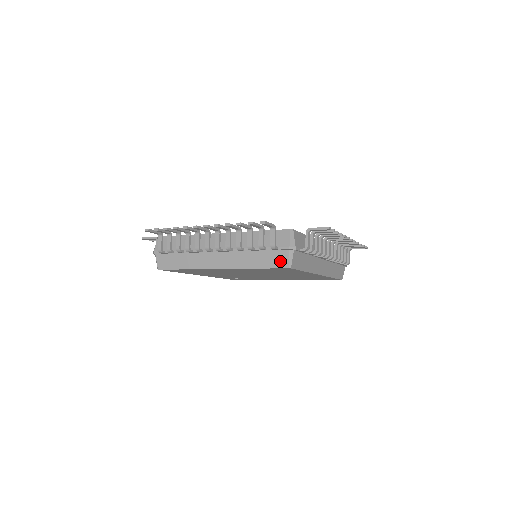
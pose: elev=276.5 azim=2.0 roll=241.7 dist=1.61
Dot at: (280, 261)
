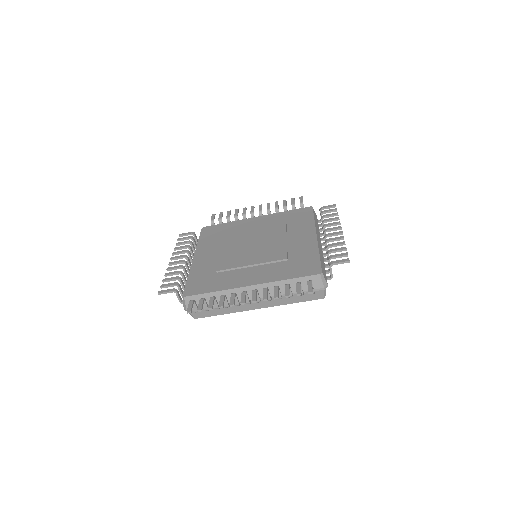
Dot at: (316, 296)
